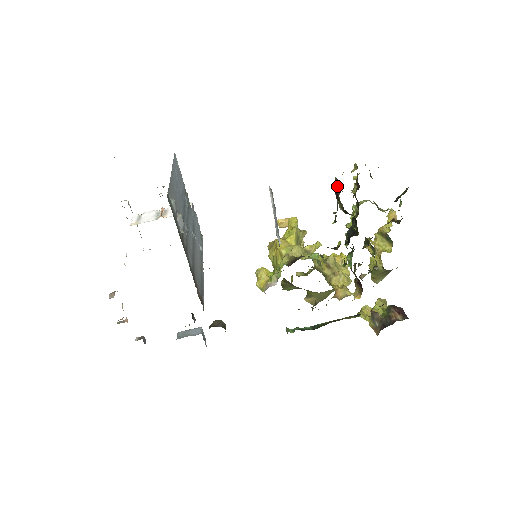
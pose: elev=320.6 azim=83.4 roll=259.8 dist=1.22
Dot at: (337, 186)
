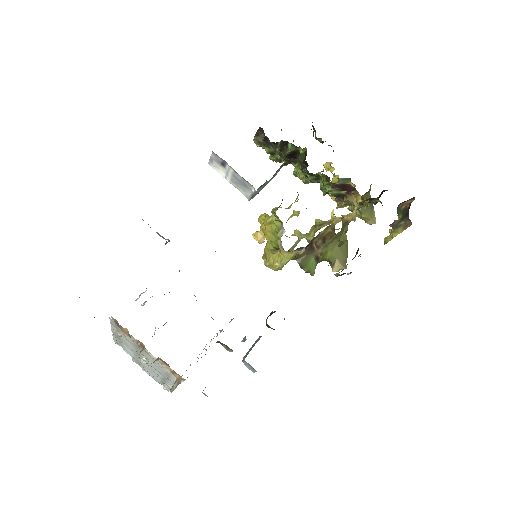
Dot at: (261, 140)
